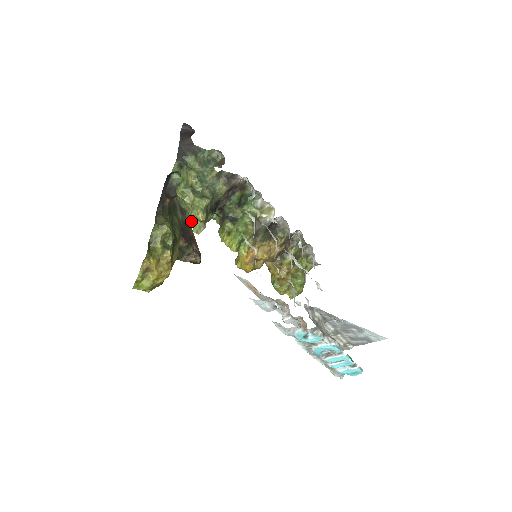
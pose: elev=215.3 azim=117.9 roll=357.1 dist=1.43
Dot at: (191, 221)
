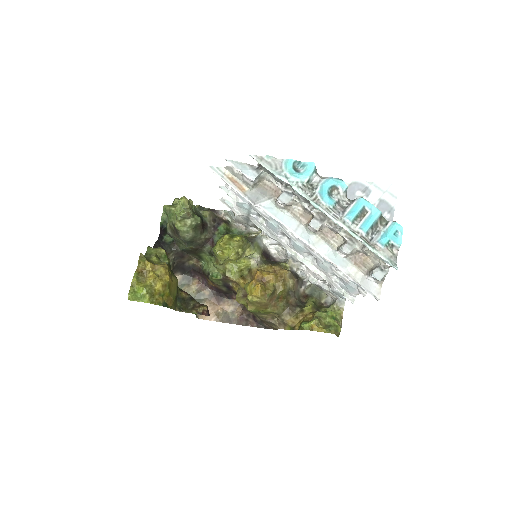
Dot at: (177, 211)
